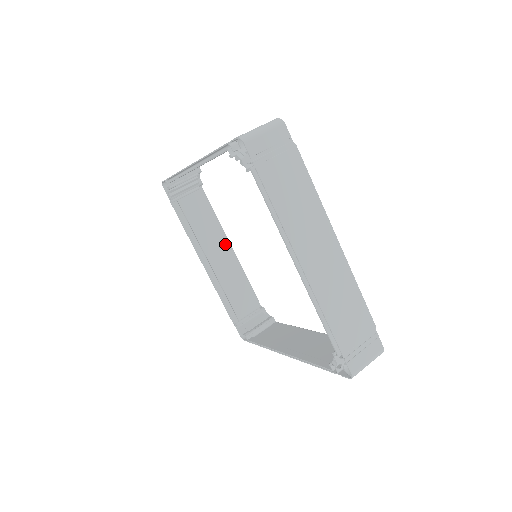
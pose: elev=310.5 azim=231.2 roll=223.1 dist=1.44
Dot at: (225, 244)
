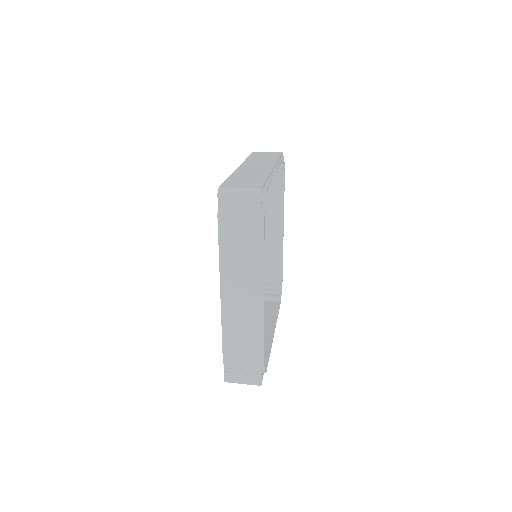
Dot at: (279, 223)
